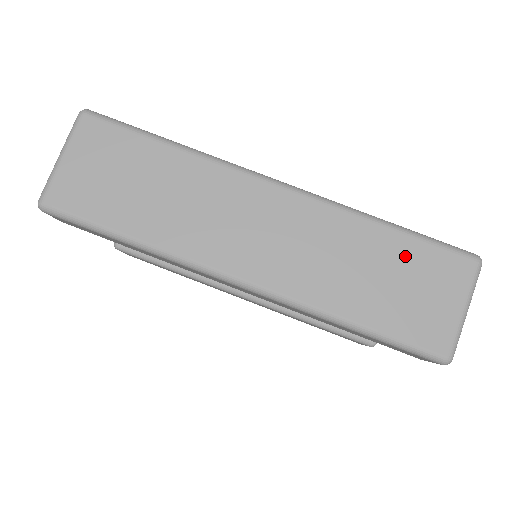
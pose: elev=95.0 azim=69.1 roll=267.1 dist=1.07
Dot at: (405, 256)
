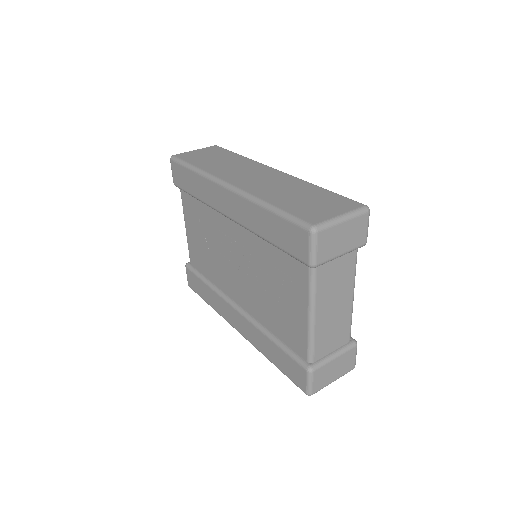
Dot at: (321, 195)
